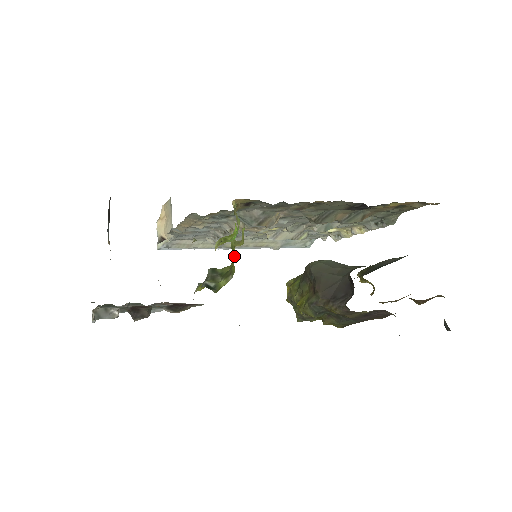
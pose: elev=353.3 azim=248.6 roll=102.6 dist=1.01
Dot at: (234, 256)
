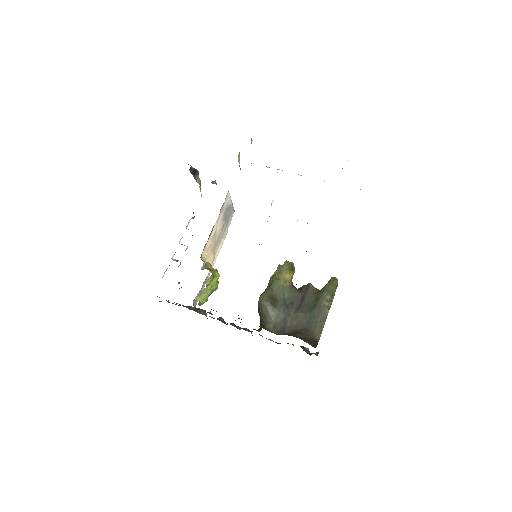
Dot at: (210, 293)
